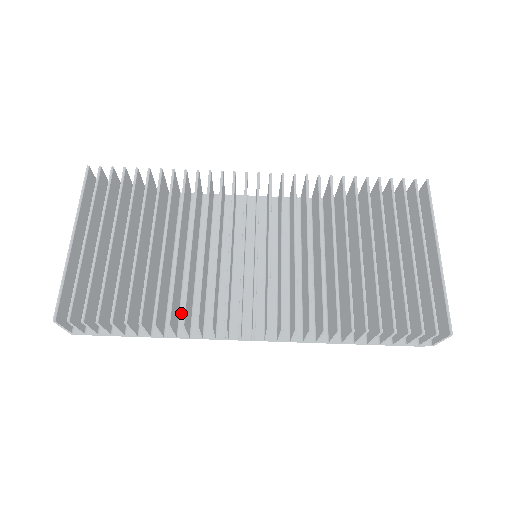
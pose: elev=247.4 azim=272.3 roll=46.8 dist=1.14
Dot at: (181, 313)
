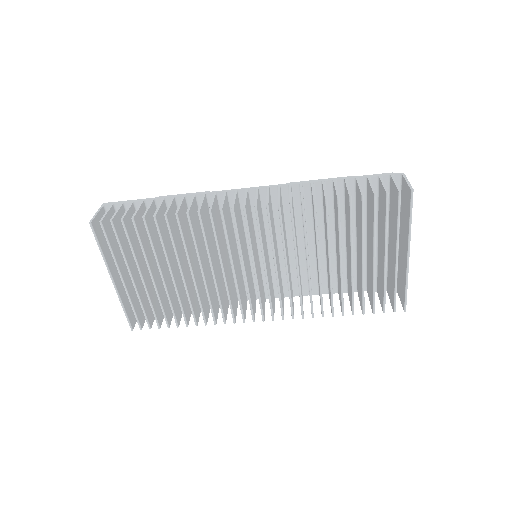
Dot at: occluded
